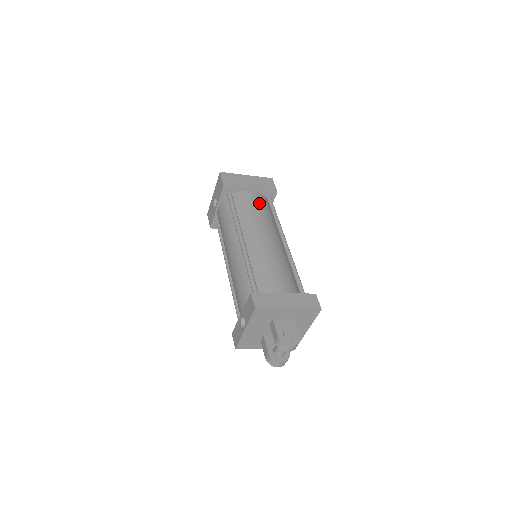
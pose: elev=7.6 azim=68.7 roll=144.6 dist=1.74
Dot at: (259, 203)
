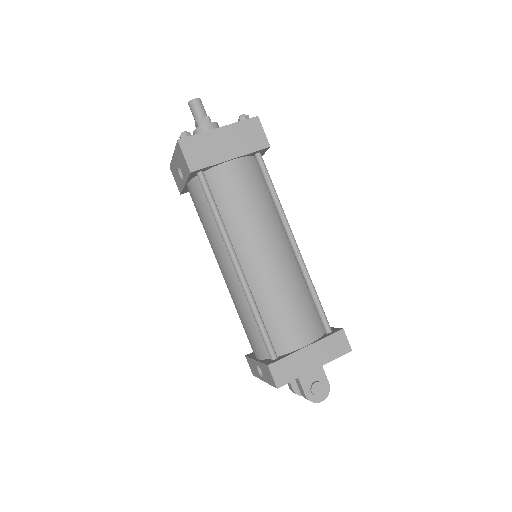
Dot at: (248, 184)
